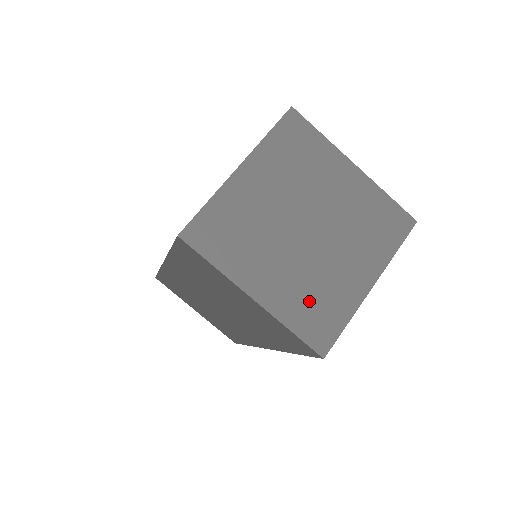
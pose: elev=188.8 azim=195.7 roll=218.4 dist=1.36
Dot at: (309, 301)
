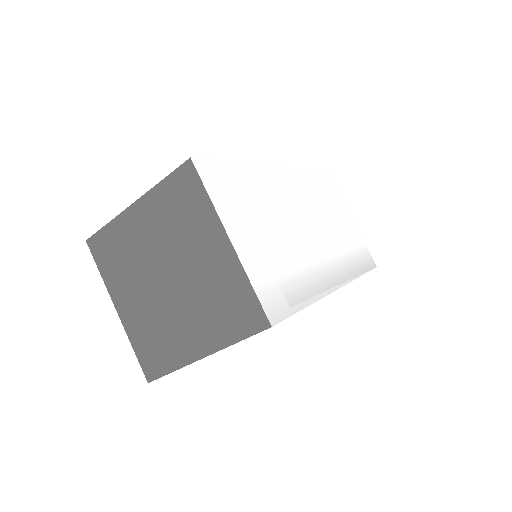
Dot at: (151, 336)
